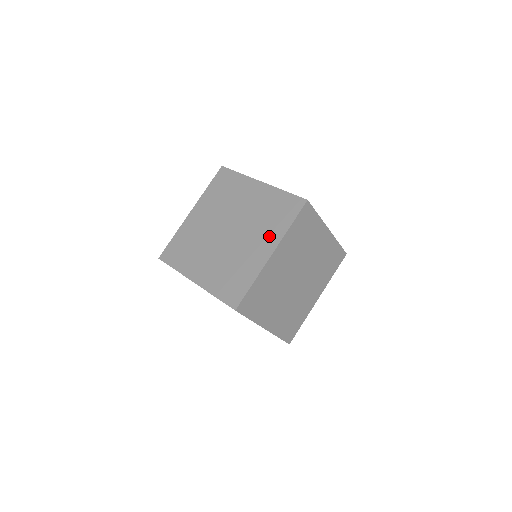
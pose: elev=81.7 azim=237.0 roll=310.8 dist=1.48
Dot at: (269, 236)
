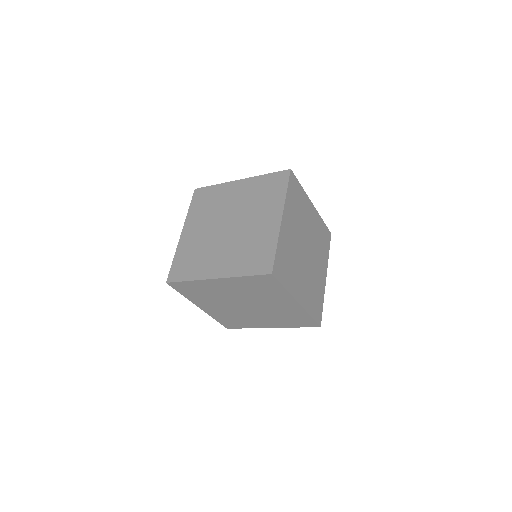
Dot at: (271, 208)
